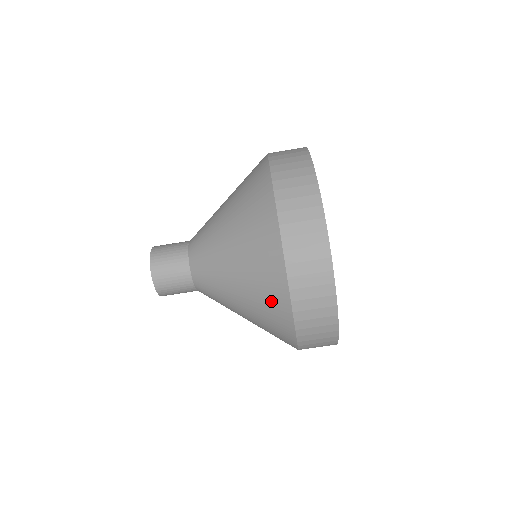
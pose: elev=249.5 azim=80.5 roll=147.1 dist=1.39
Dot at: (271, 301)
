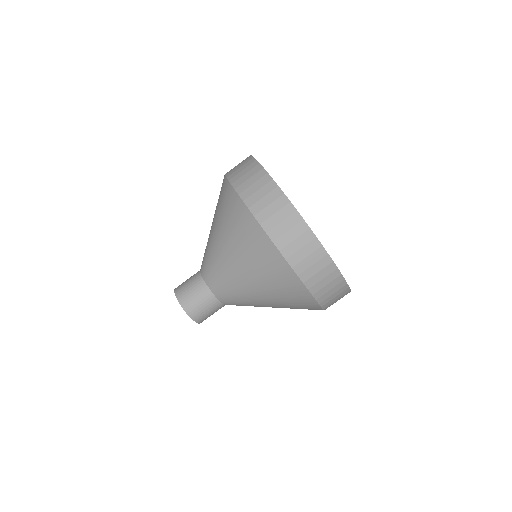
Dot at: (257, 248)
